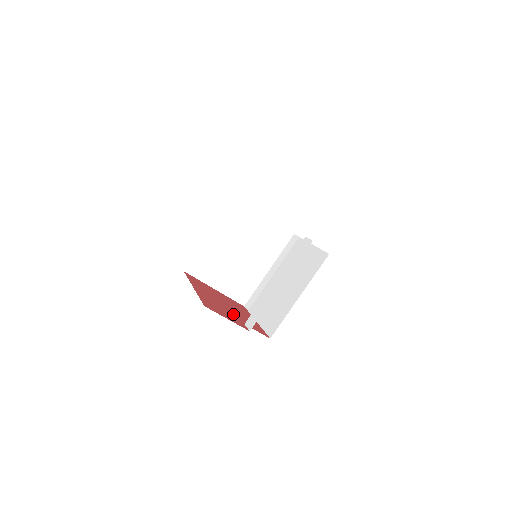
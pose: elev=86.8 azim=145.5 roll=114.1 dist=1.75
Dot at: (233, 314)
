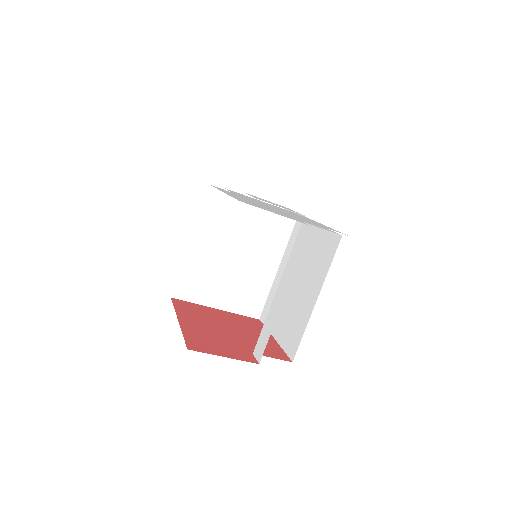
Dot at: (237, 342)
